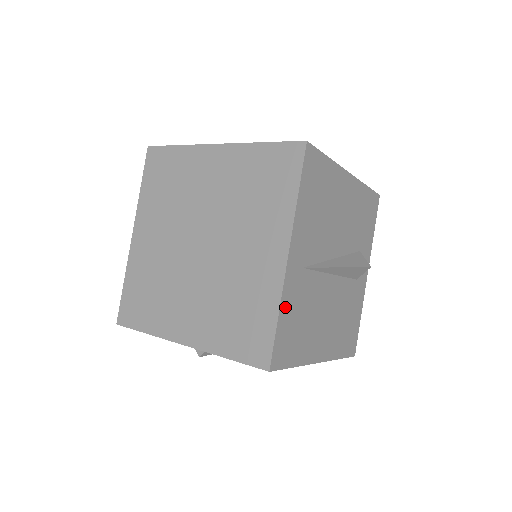
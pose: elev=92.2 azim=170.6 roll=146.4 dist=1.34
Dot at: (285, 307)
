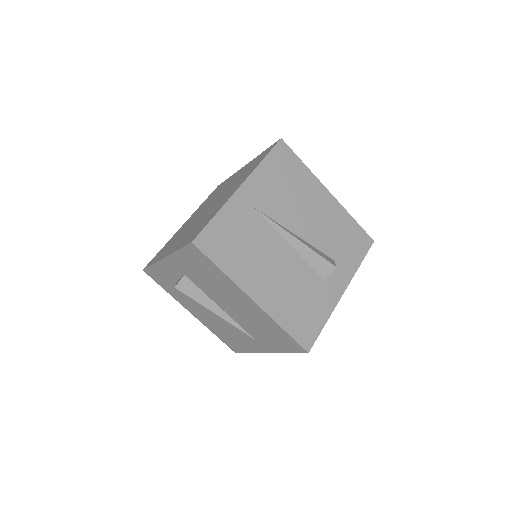
Dot at: (225, 215)
